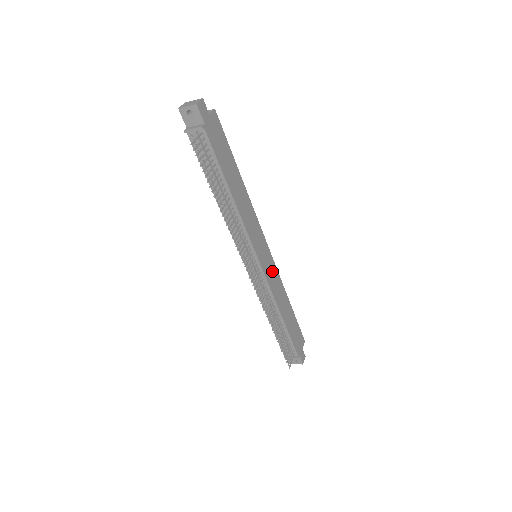
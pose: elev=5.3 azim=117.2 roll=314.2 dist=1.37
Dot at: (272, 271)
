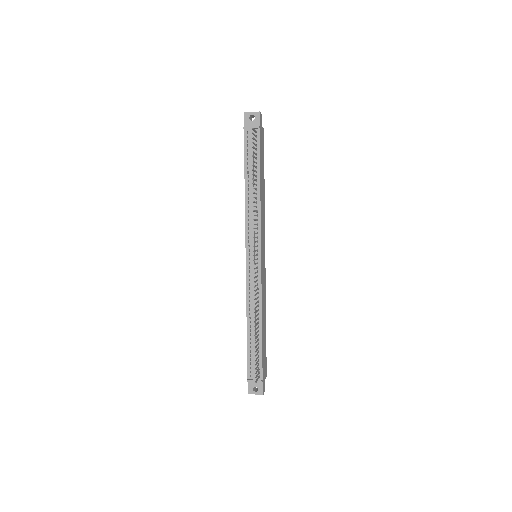
Dot at: (264, 277)
